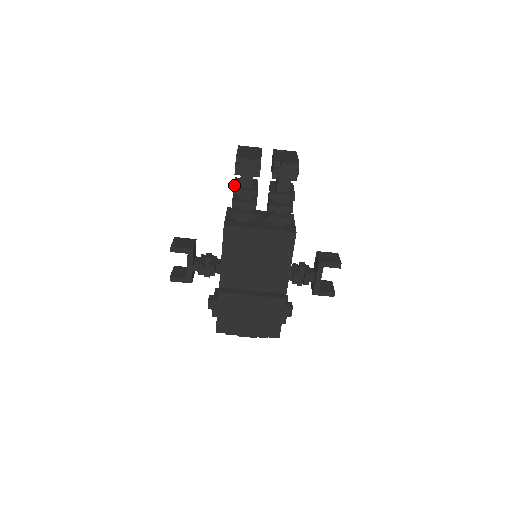
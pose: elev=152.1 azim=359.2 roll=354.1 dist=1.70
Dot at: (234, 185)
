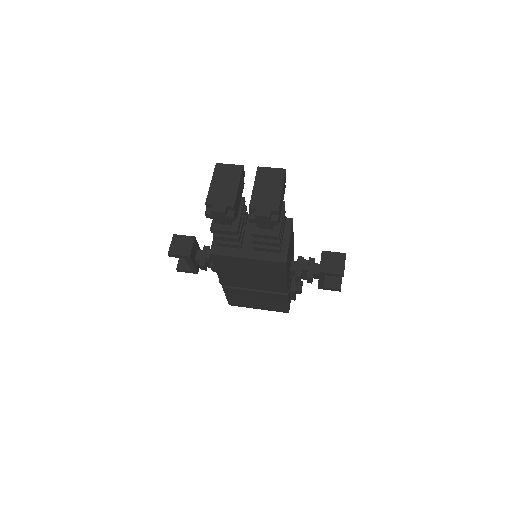
Dot at: occluded
